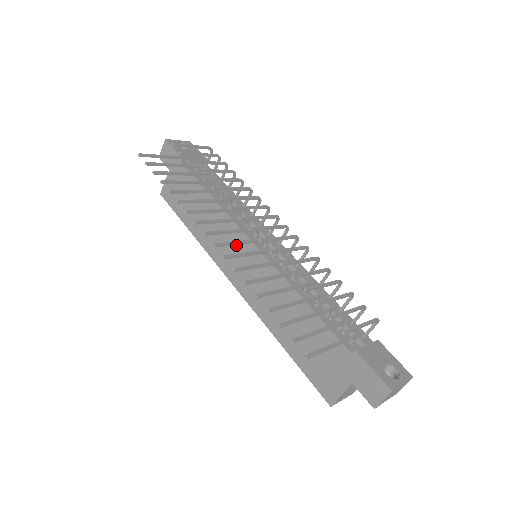
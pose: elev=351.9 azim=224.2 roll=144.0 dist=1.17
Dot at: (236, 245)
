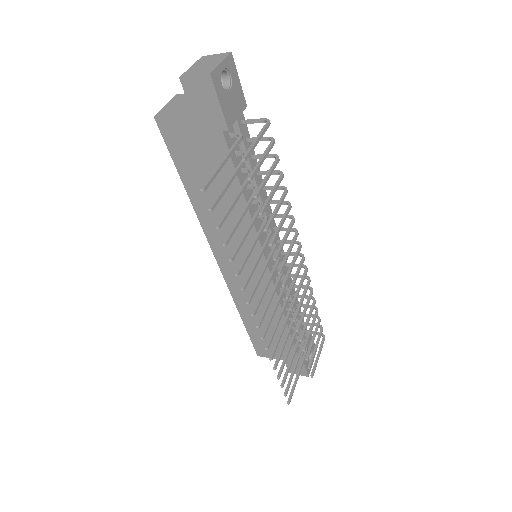
Dot at: occluded
